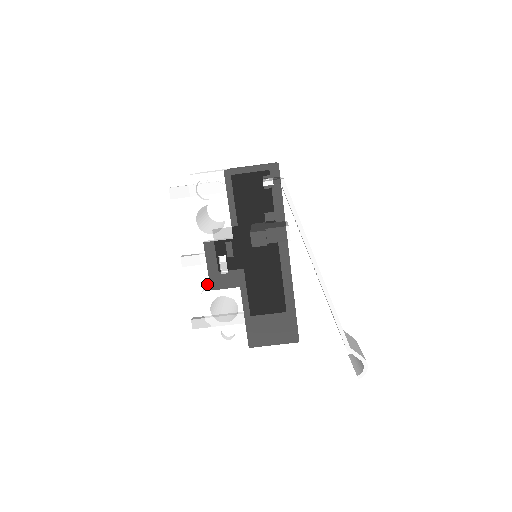
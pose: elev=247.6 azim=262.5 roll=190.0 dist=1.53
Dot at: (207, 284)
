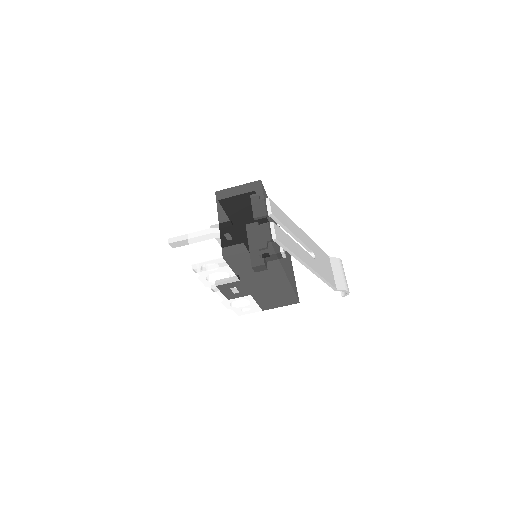
Dot at: (224, 298)
